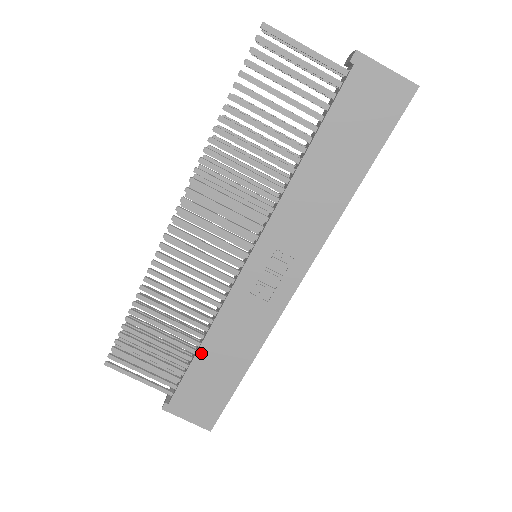
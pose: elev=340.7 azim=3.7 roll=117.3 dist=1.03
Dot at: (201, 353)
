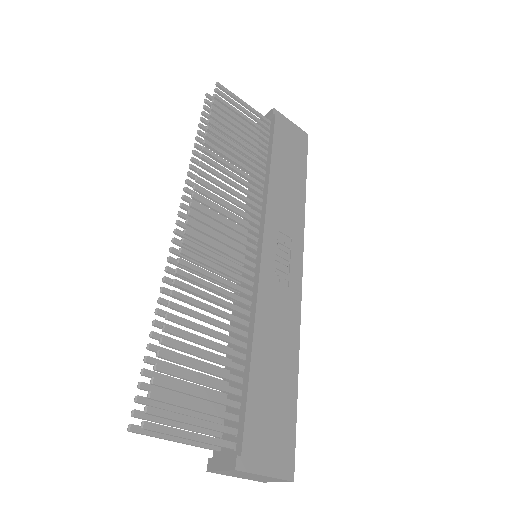
Dot at: (255, 361)
